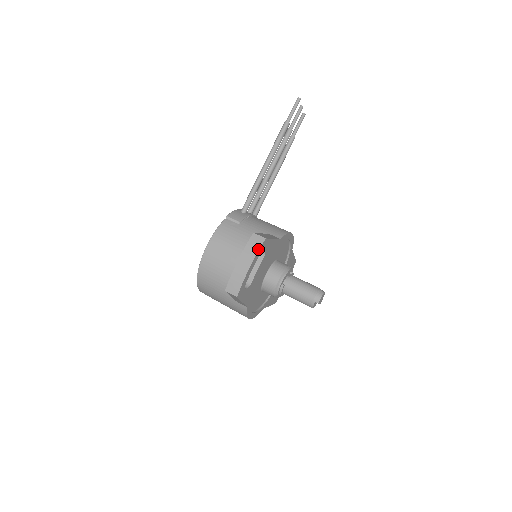
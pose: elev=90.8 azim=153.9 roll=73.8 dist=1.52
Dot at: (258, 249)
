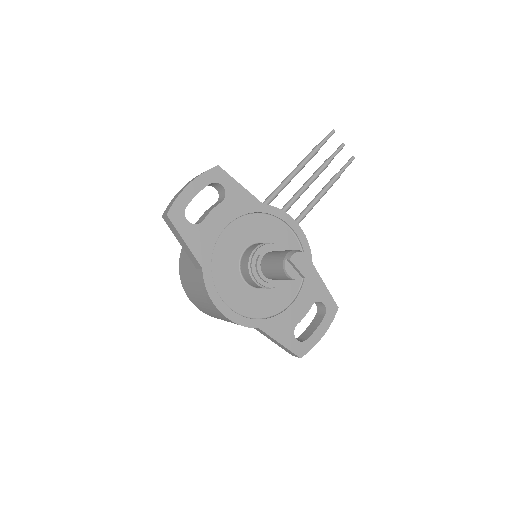
Dot at: (205, 171)
